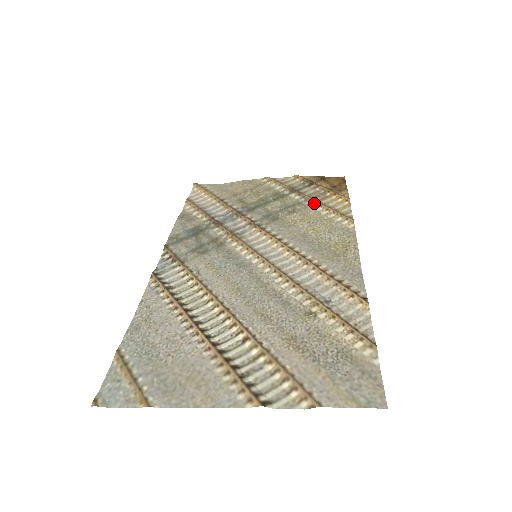
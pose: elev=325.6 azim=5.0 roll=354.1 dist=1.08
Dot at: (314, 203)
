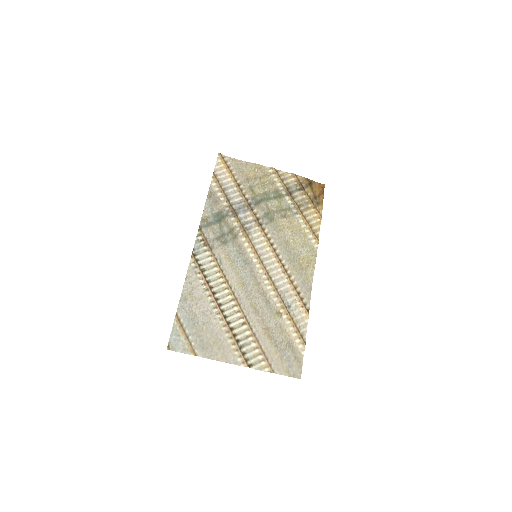
Dot at: (299, 213)
